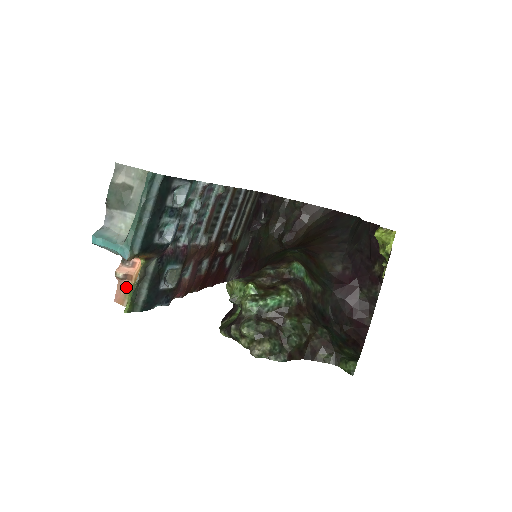
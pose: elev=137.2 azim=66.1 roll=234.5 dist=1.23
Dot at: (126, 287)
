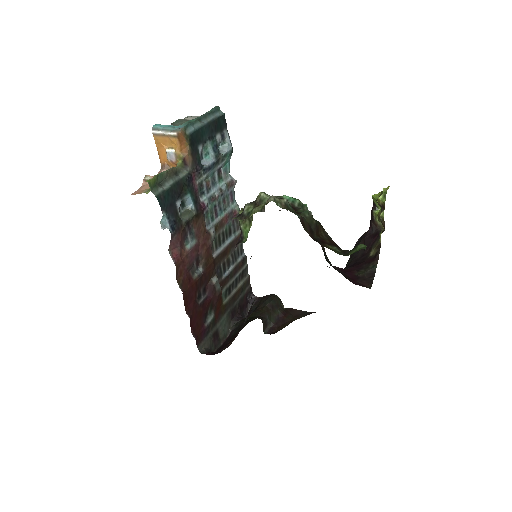
Dot at: (149, 187)
